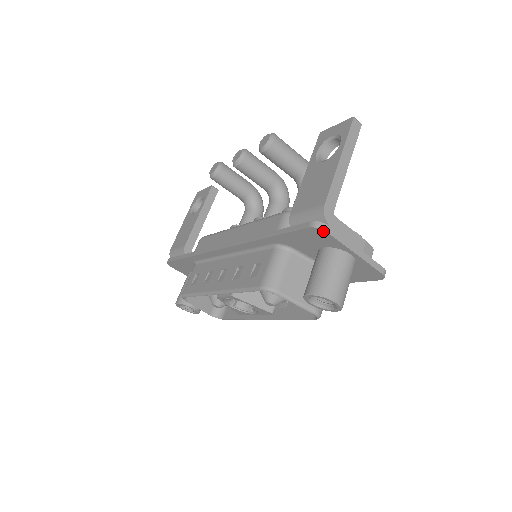
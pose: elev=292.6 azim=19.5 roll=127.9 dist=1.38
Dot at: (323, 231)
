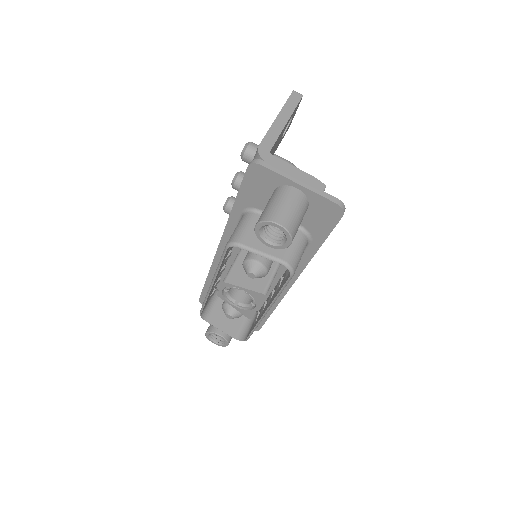
Dot at: (258, 165)
